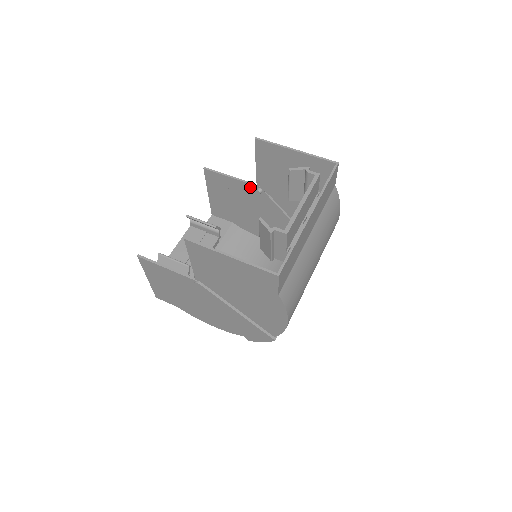
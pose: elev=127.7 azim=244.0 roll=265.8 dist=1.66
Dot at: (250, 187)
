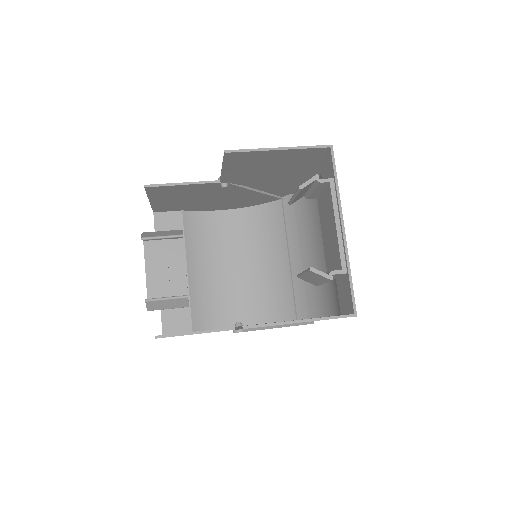
Dot at: (211, 185)
